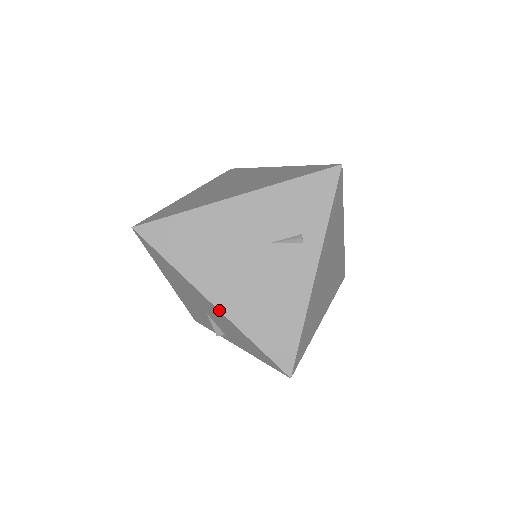
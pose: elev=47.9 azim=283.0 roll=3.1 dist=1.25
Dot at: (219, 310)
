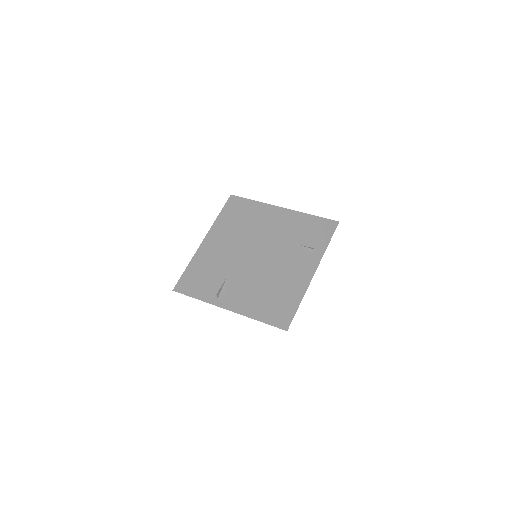
Dot at: (263, 271)
